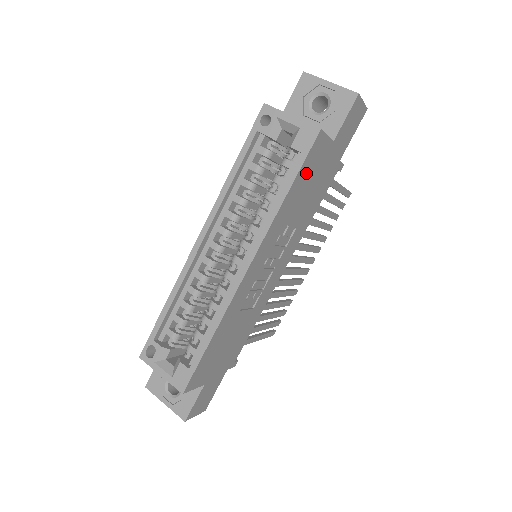
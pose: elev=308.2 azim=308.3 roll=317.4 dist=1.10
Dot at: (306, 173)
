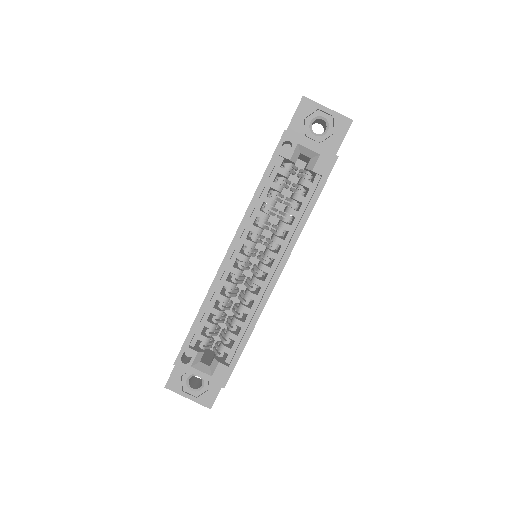
Dot at: occluded
